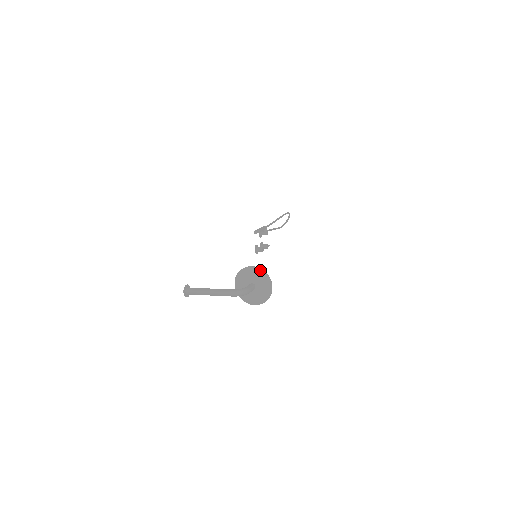
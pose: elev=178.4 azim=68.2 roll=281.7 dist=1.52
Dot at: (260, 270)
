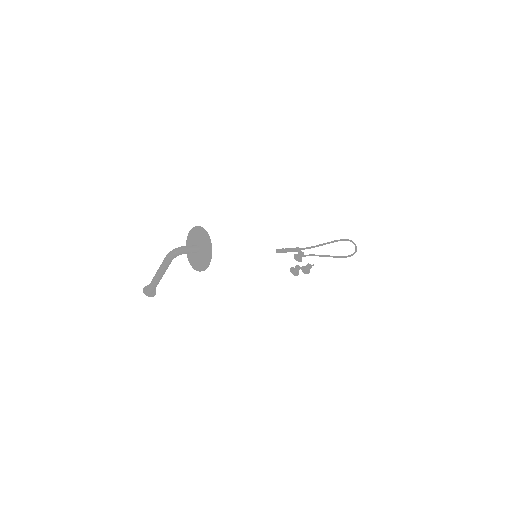
Dot at: (195, 228)
